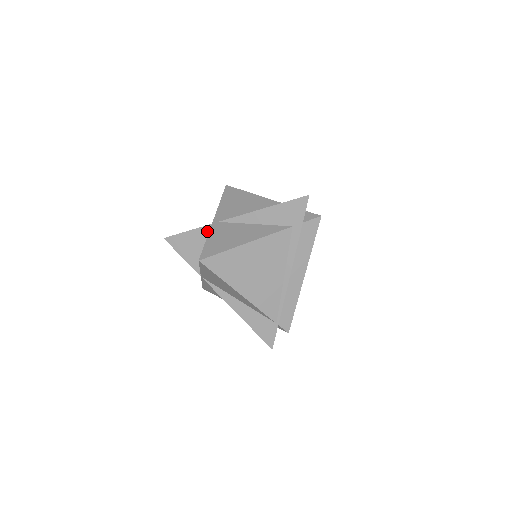
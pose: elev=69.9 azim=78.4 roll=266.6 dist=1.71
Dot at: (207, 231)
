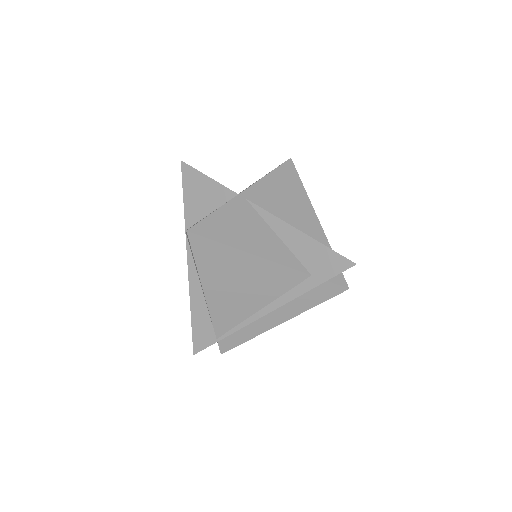
Dot at: (227, 196)
